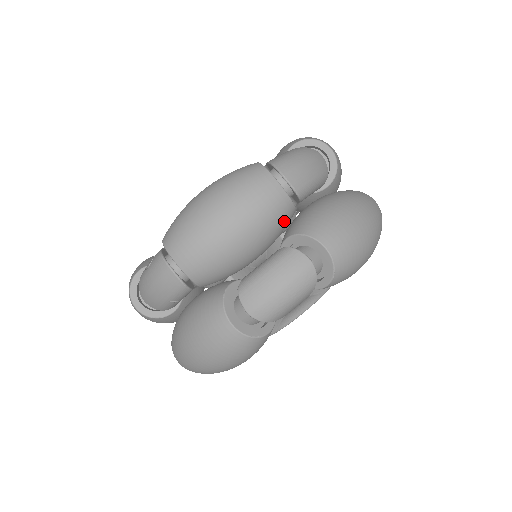
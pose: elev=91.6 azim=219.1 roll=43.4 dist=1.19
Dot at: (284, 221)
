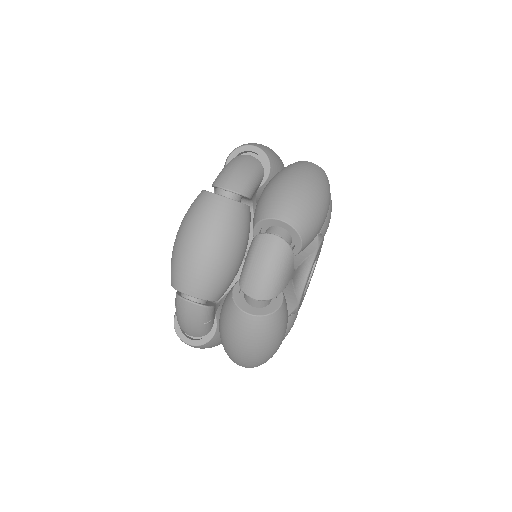
Dot at: (243, 219)
